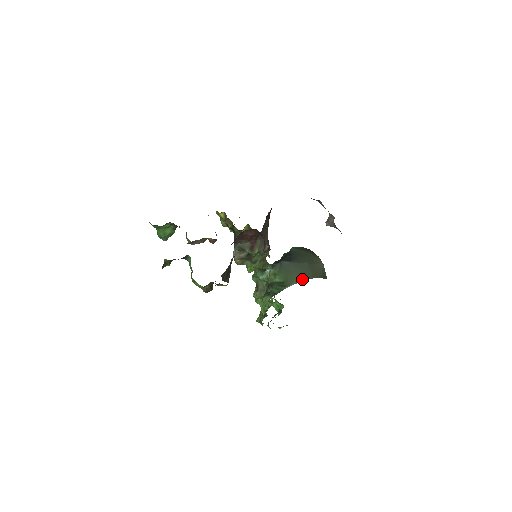
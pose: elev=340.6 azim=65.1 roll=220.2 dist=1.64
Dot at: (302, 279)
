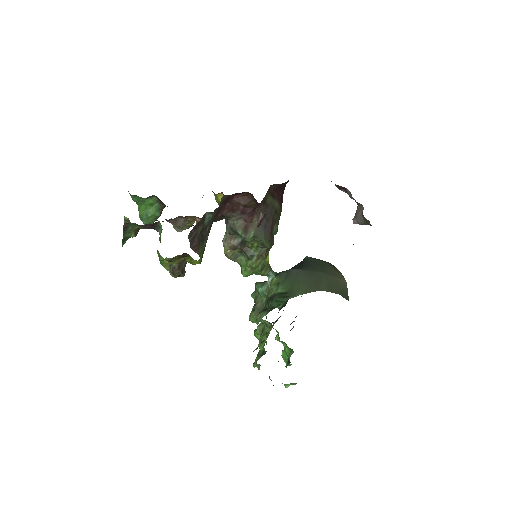
Dot at: (312, 290)
